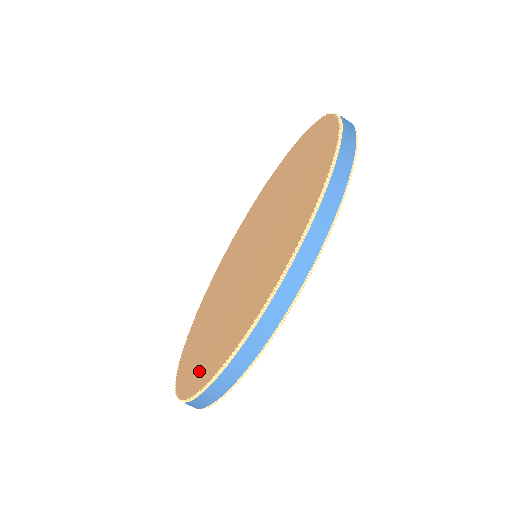
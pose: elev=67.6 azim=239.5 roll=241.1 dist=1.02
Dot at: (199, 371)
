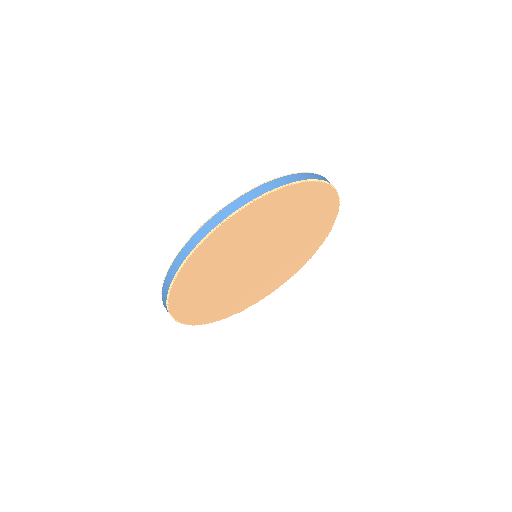
Dot at: occluded
